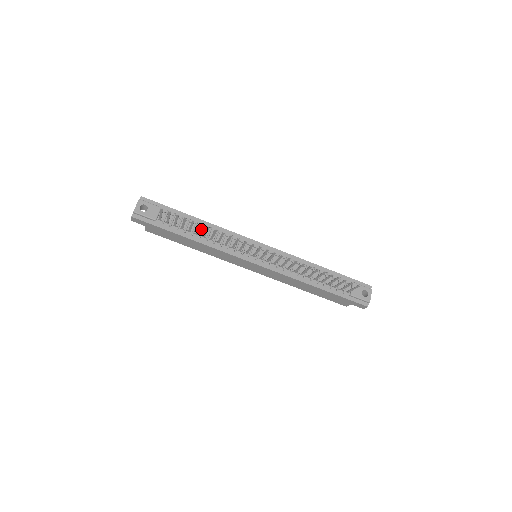
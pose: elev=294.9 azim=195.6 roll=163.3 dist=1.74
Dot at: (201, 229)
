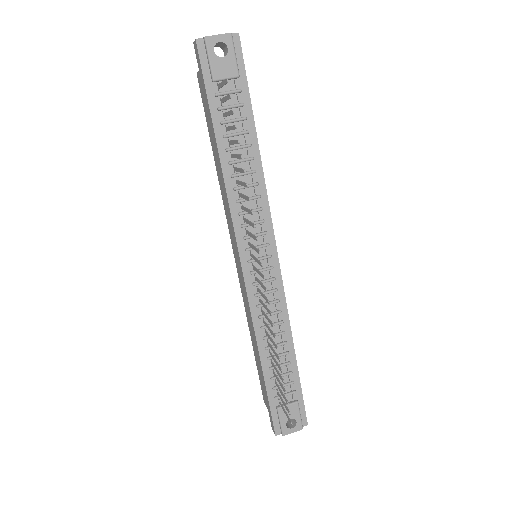
Dot at: (244, 158)
